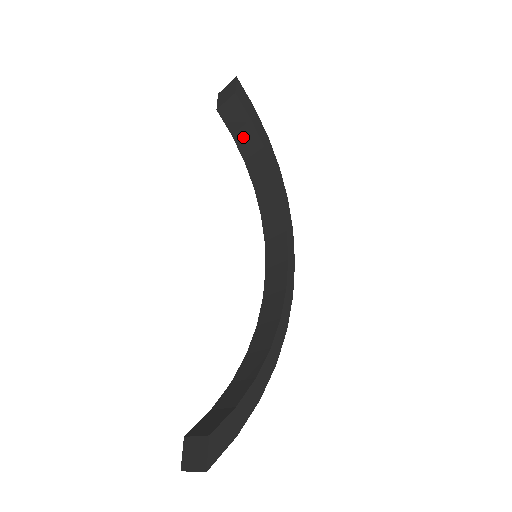
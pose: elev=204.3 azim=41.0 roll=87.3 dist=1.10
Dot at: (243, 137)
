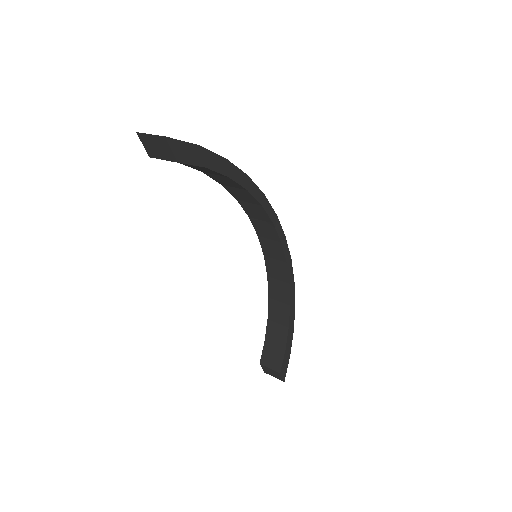
Dot at: (196, 168)
